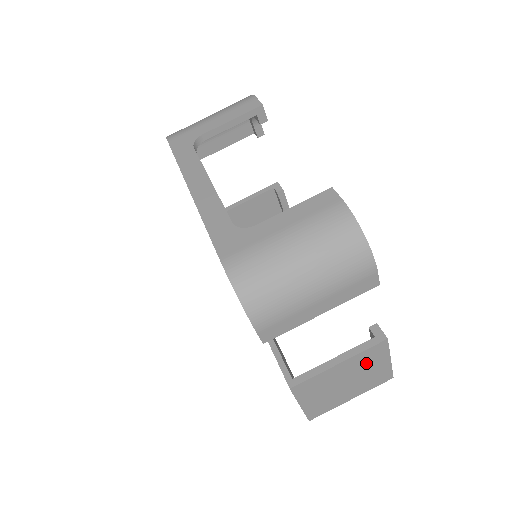
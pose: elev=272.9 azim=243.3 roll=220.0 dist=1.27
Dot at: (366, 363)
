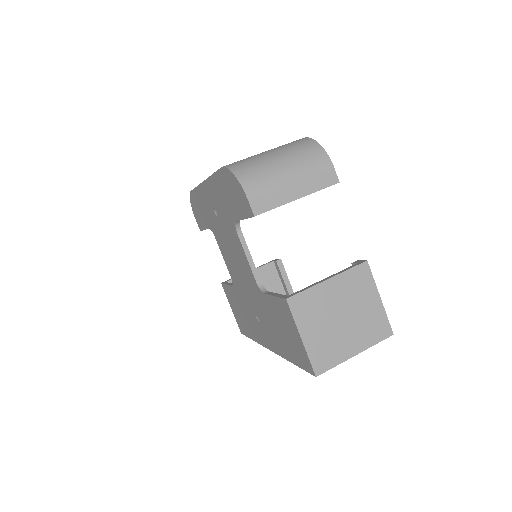
Dot at: (356, 292)
